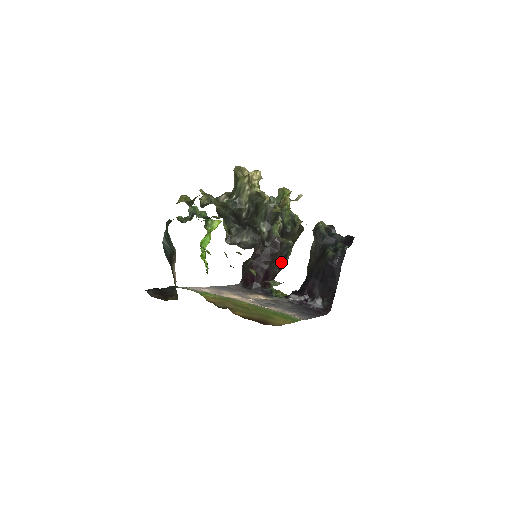
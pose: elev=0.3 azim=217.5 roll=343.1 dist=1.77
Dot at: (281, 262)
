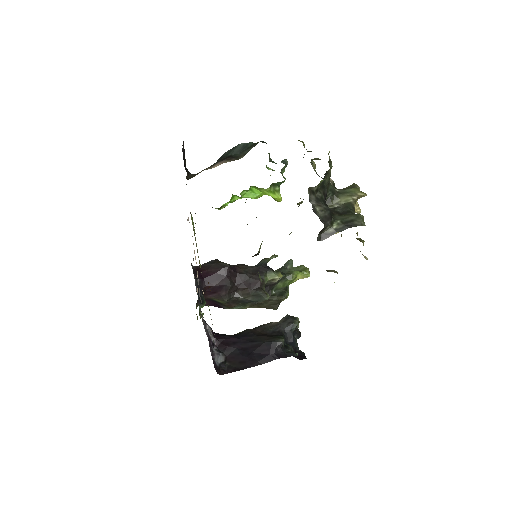
Dot at: (236, 300)
